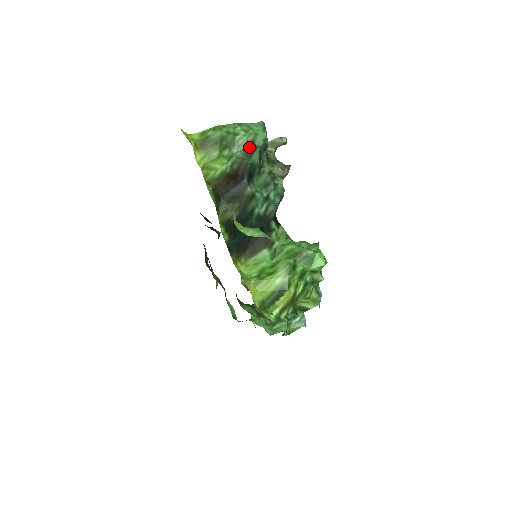
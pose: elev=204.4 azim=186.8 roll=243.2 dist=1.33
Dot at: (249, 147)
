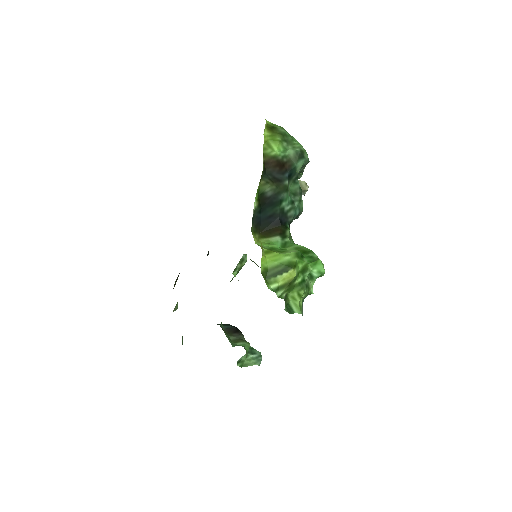
Dot at: (300, 152)
